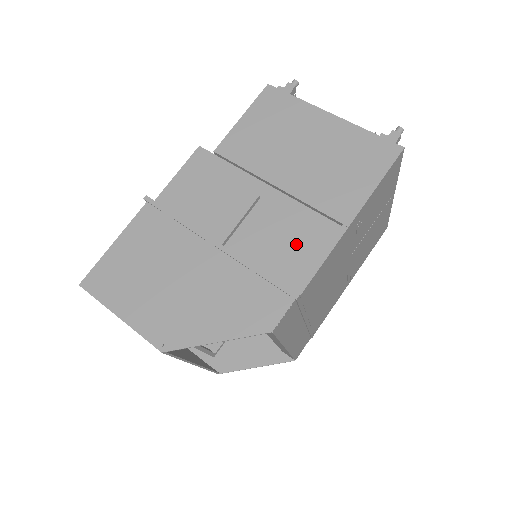
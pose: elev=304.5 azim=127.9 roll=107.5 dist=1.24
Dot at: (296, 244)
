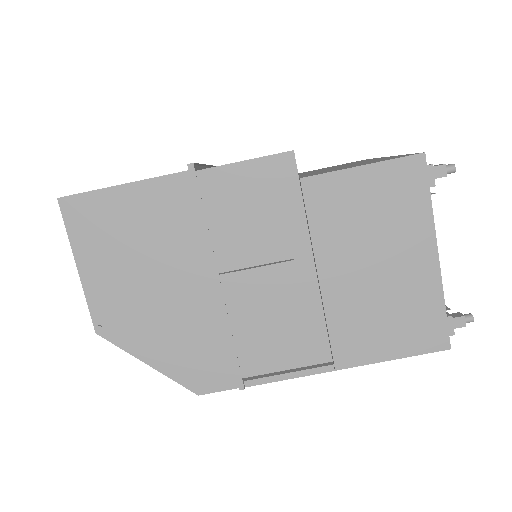
Dot at: (284, 341)
